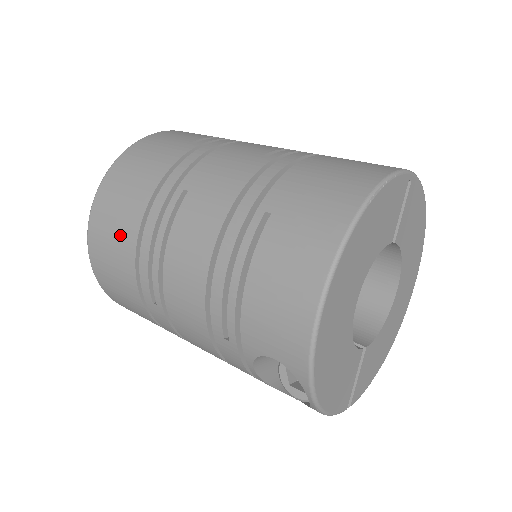
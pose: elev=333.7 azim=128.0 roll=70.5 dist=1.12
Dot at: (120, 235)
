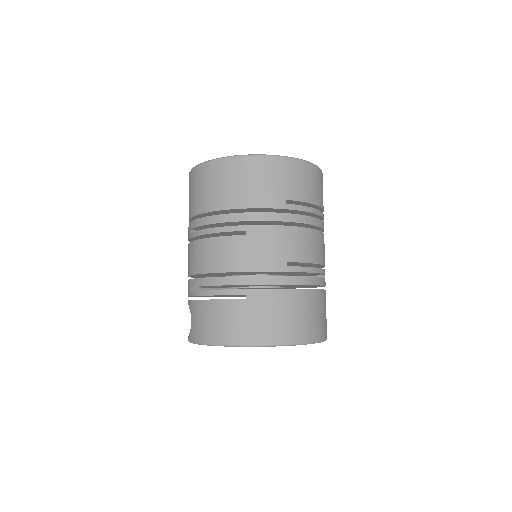
Dot at: (210, 195)
